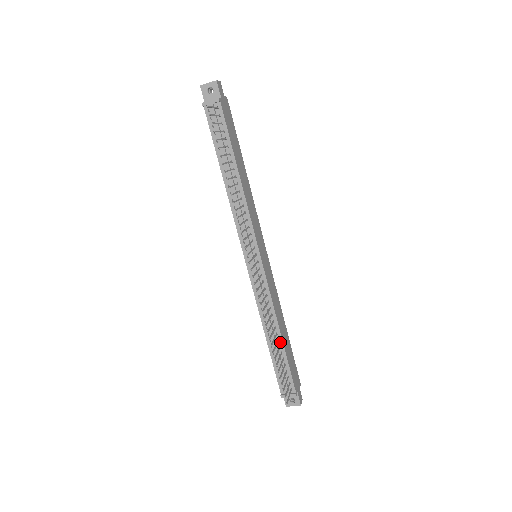
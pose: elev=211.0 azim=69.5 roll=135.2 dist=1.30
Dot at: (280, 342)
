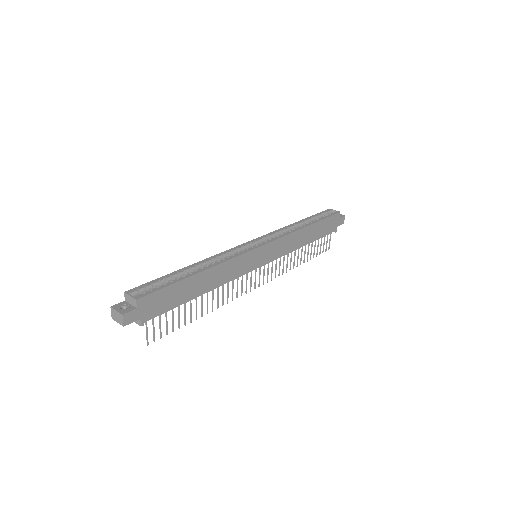
Dot at: (308, 243)
